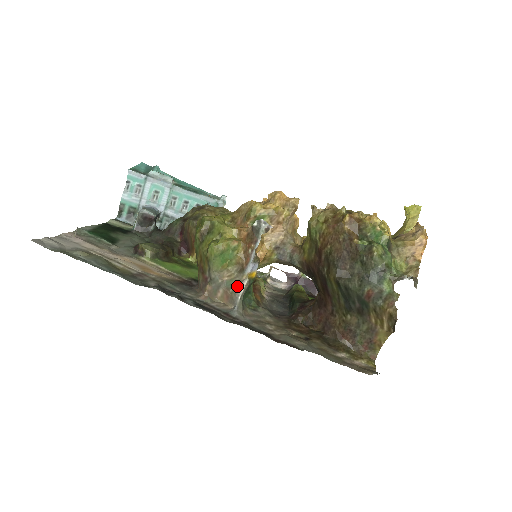
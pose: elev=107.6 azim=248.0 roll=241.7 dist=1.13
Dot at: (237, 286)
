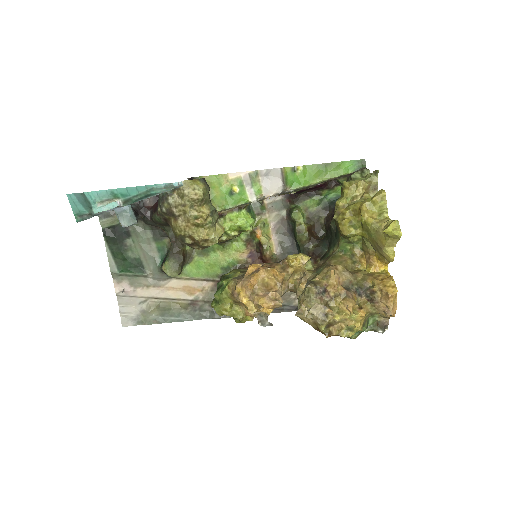
Dot at: occluded
